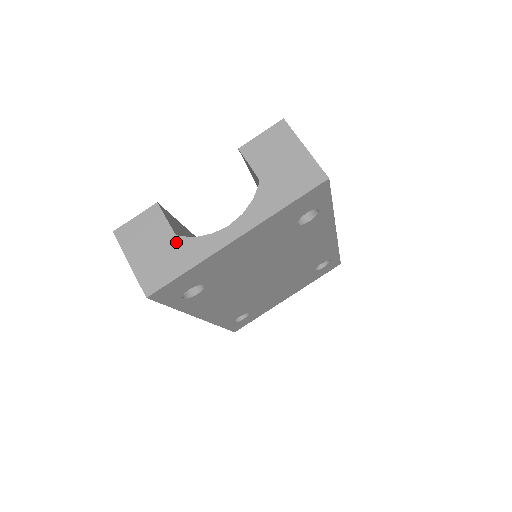
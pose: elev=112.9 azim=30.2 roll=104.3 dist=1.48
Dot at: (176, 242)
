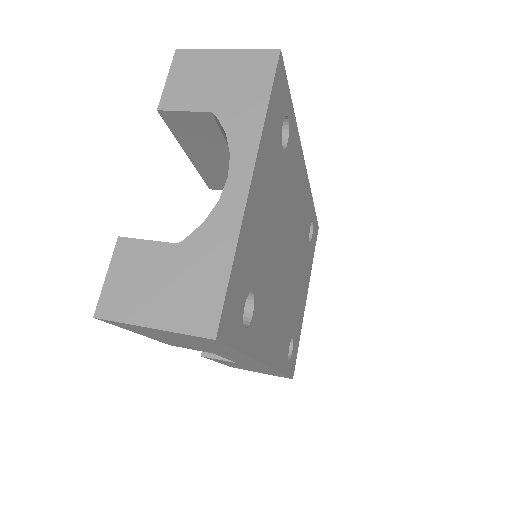
Dot at: (186, 249)
